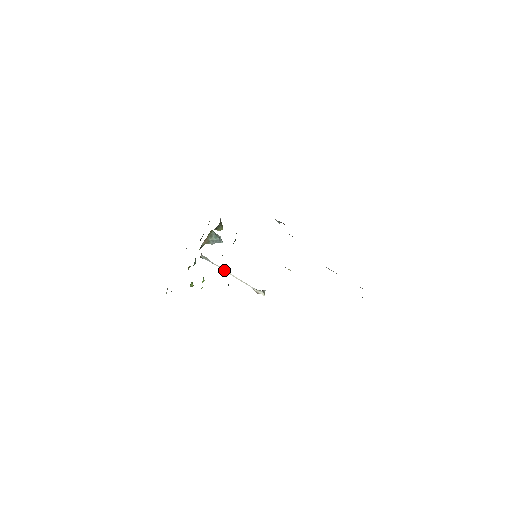
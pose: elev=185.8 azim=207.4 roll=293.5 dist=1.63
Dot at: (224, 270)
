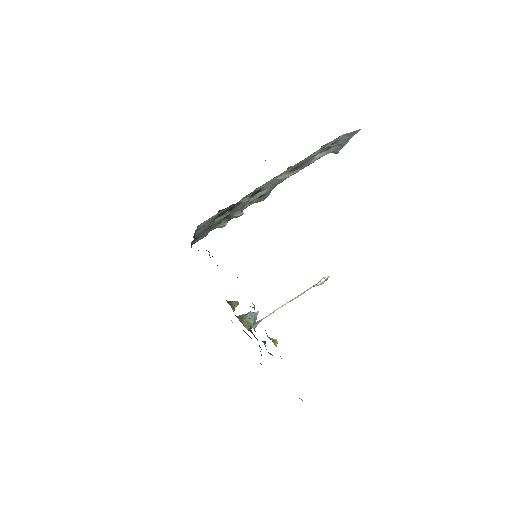
Dot at: occluded
